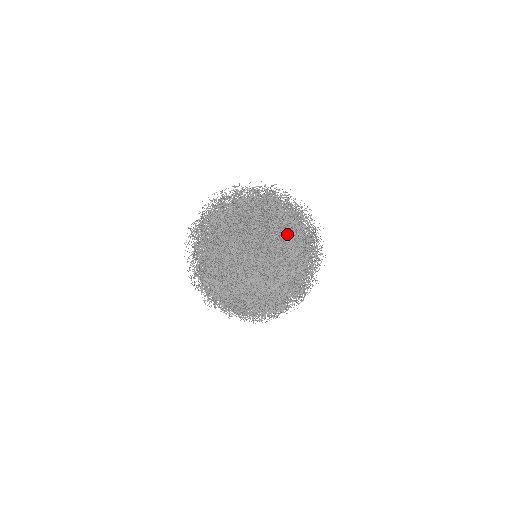
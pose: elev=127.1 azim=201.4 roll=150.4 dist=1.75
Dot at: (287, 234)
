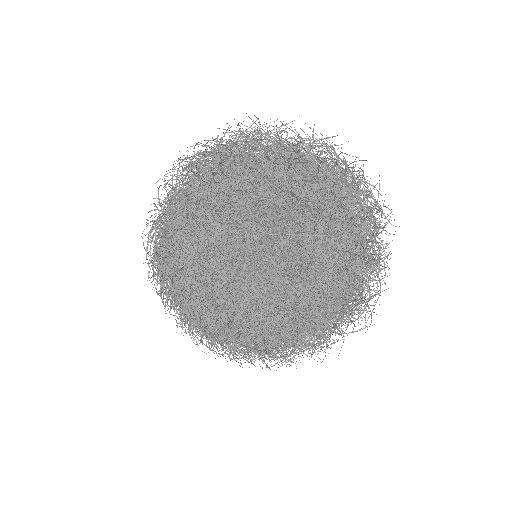
Dot at: occluded
